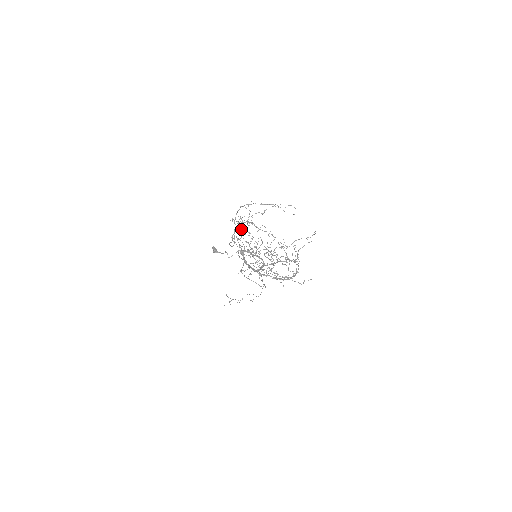
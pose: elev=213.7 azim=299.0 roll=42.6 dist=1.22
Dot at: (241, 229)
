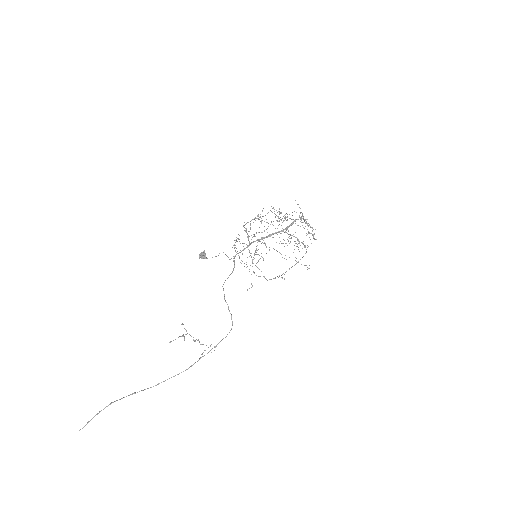
Dot at: occluded
